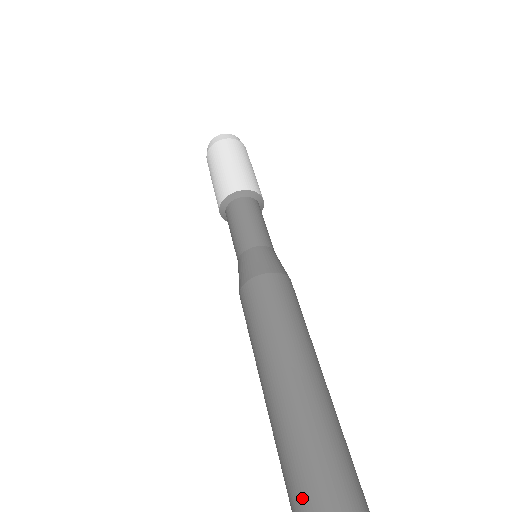
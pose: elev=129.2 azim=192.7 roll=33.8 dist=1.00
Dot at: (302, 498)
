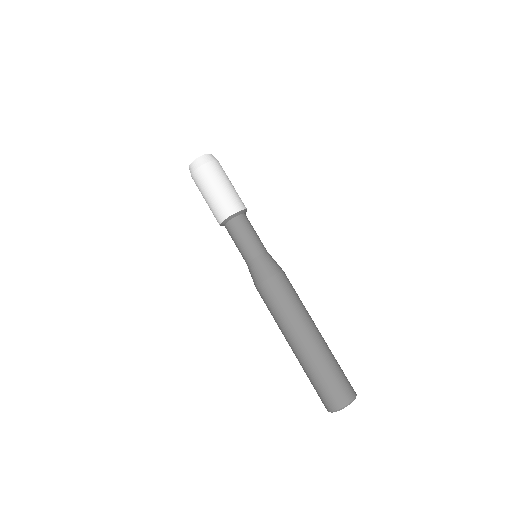
Dot at: (317, 390)
